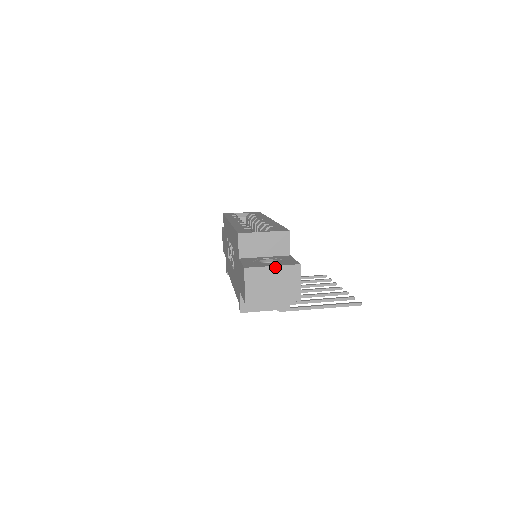
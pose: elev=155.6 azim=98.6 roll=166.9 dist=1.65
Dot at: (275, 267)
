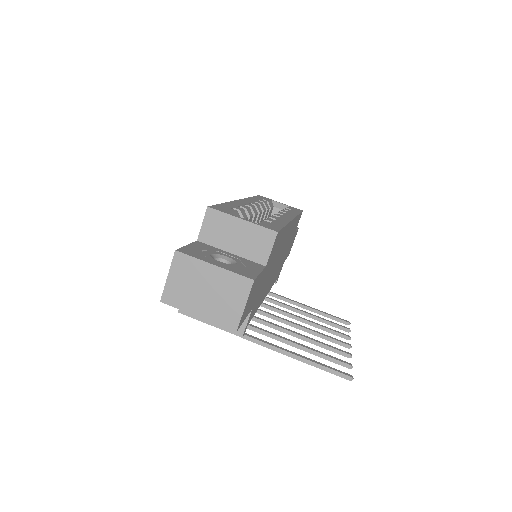
Dot at: (217, 268)
